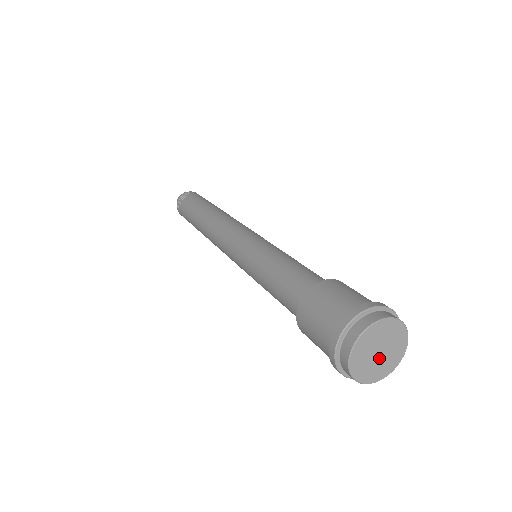
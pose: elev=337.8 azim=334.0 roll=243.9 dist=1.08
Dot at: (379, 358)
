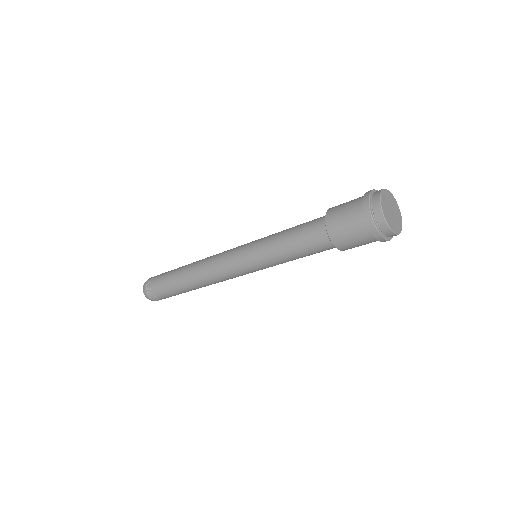
Dot at: (392, 216)
